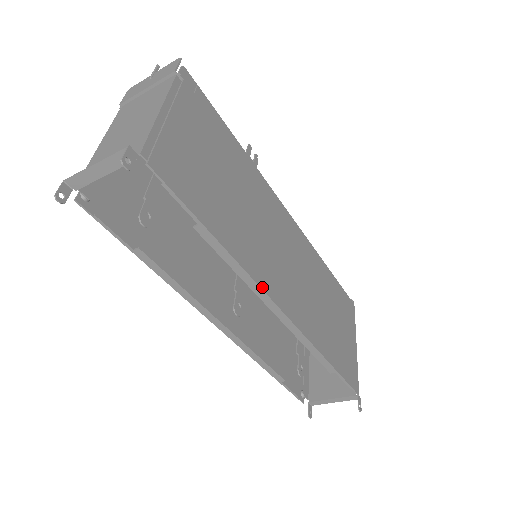
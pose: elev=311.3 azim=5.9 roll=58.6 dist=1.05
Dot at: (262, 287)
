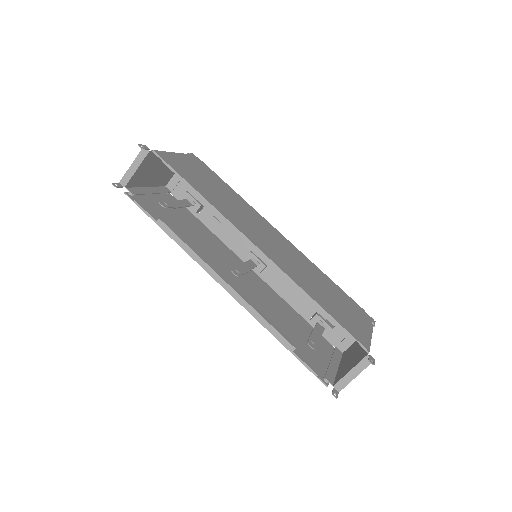
Dot at: (236, 227)
